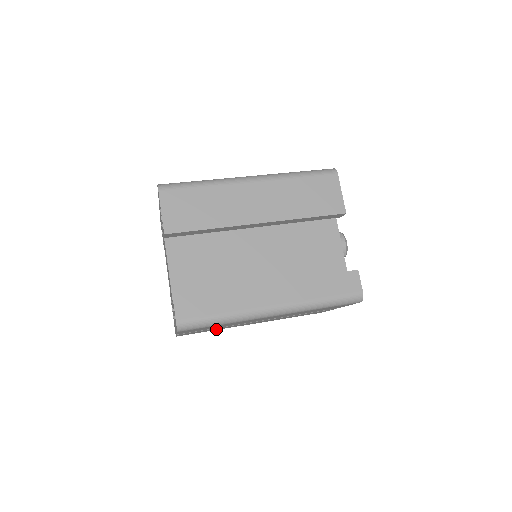
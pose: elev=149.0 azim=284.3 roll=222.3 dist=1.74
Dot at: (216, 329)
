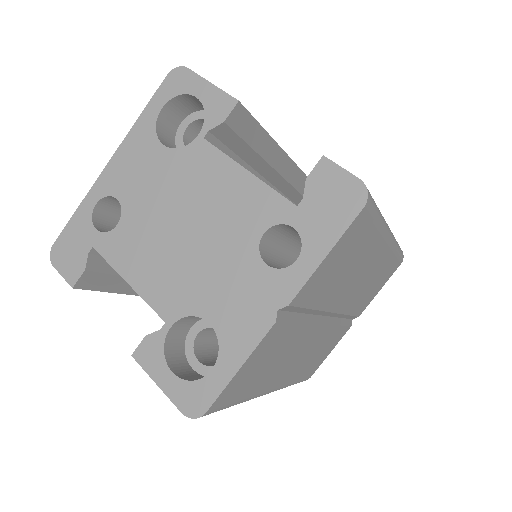
Dot at: (262, 376)
